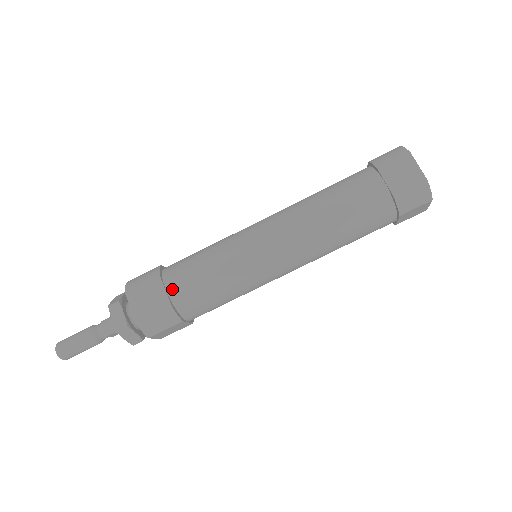
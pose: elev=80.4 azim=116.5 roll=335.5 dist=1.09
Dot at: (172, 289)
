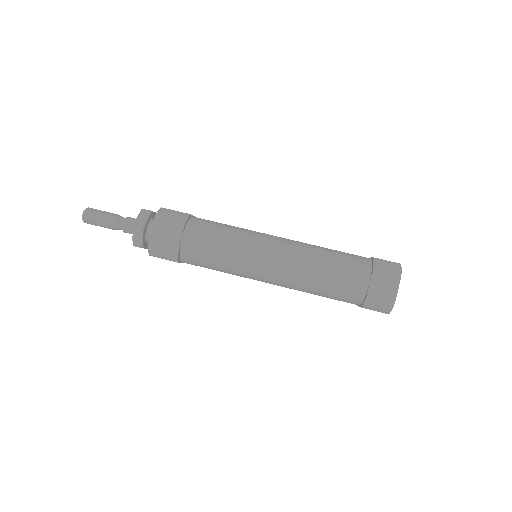
Dot at: occluded
